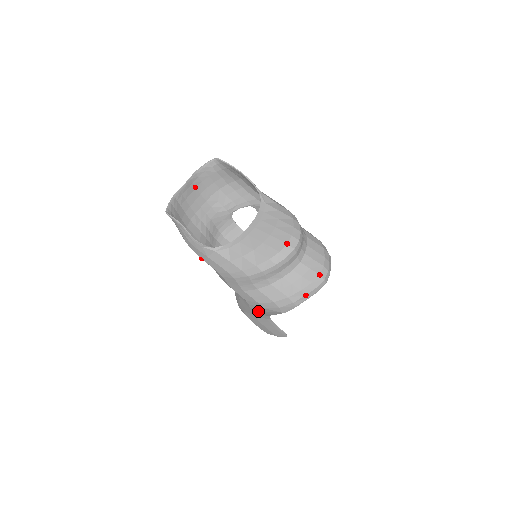
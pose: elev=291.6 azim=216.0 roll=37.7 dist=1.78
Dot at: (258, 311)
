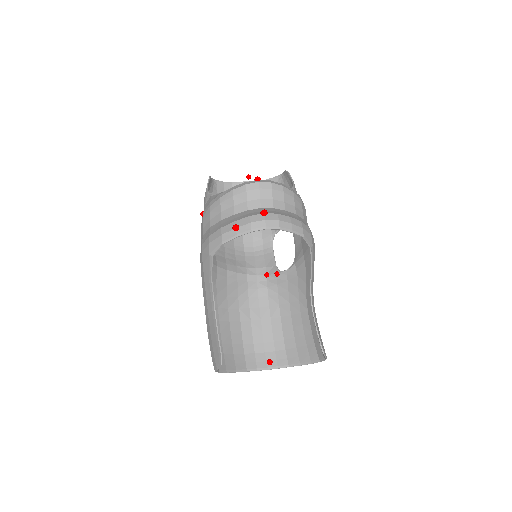
Dot at: (203, 275)
